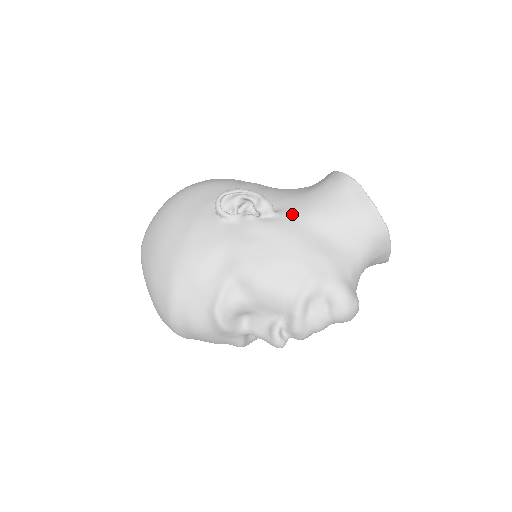
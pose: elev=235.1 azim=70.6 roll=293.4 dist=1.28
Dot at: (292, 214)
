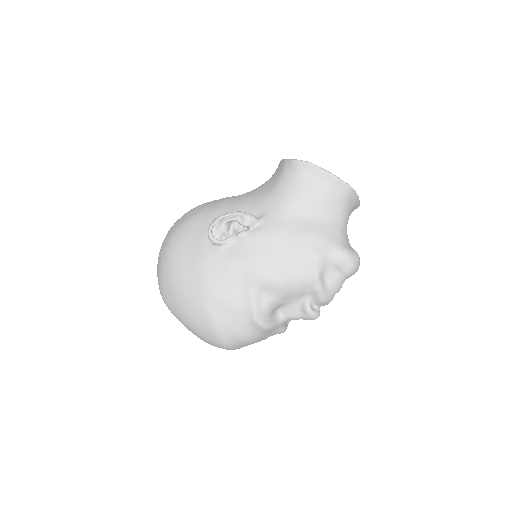
Dot at: (273, 214)
